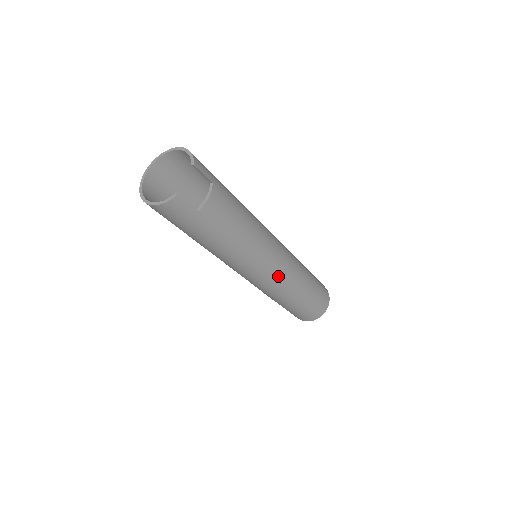
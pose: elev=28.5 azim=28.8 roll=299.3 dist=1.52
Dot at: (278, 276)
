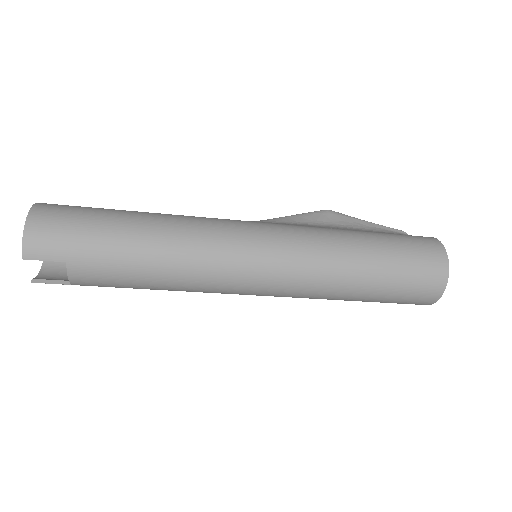
Dot at: (273, 295)
